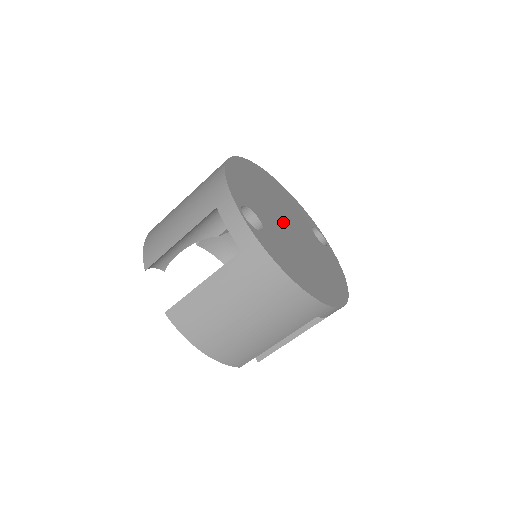
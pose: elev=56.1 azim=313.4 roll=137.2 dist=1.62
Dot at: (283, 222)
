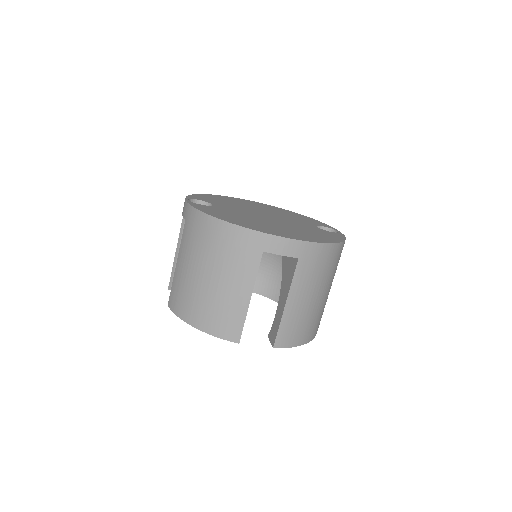
Dot at: (257, 213)
